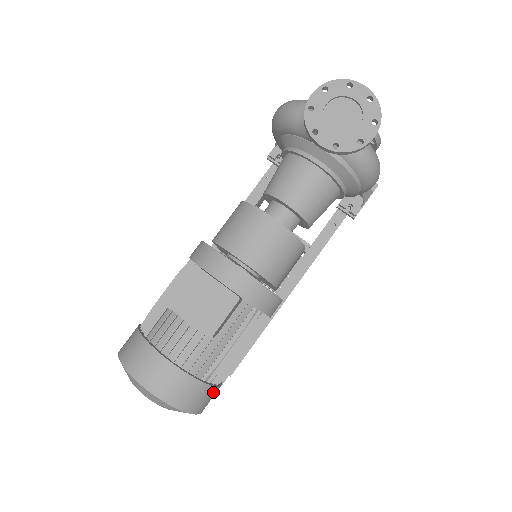
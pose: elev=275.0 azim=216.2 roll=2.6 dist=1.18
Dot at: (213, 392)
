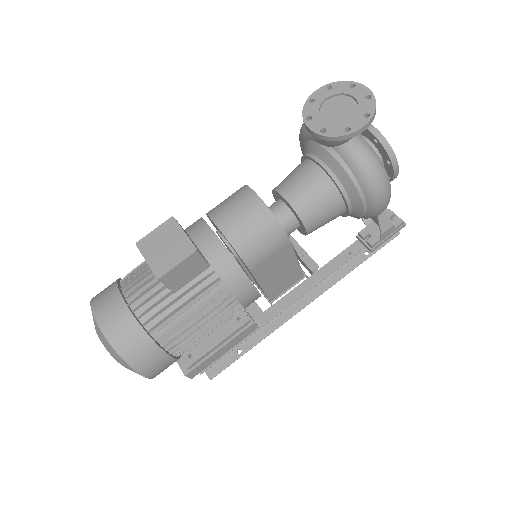
Dot at: (159, 355)
